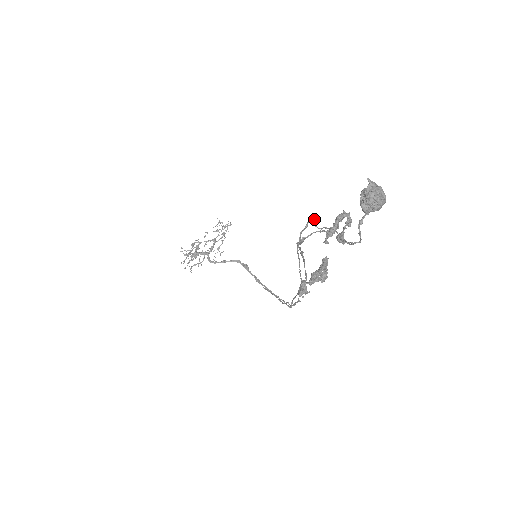
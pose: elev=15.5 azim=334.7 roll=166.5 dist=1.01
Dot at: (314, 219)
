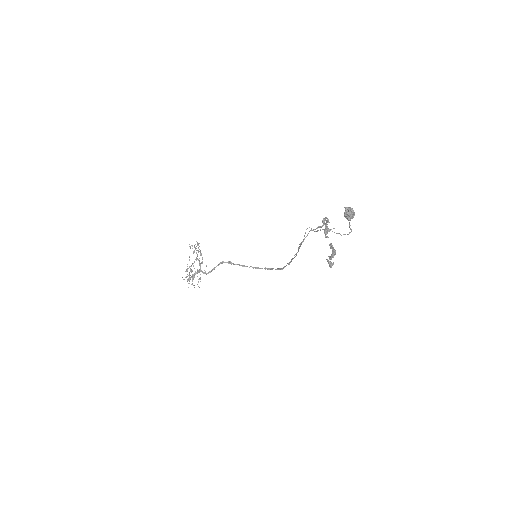
Dot at: occluded
